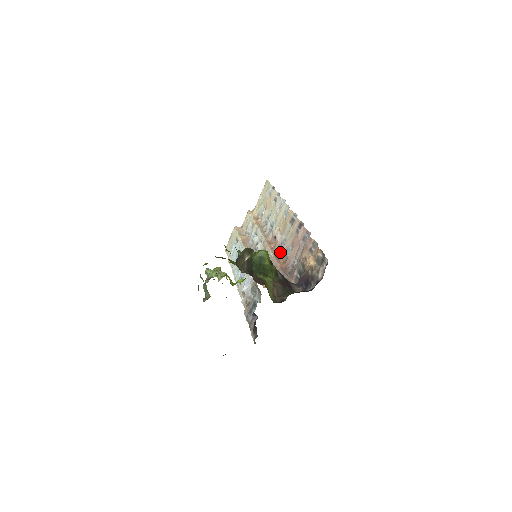
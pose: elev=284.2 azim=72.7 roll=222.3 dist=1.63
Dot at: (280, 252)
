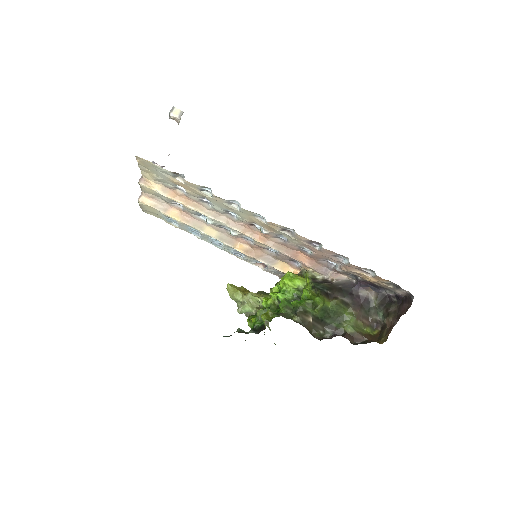
Dot at: (286, 245)
